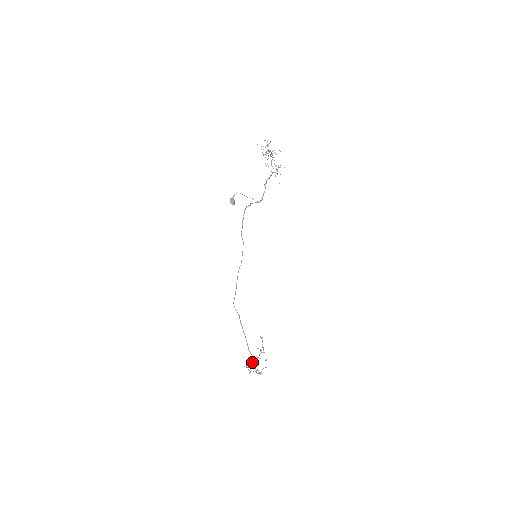
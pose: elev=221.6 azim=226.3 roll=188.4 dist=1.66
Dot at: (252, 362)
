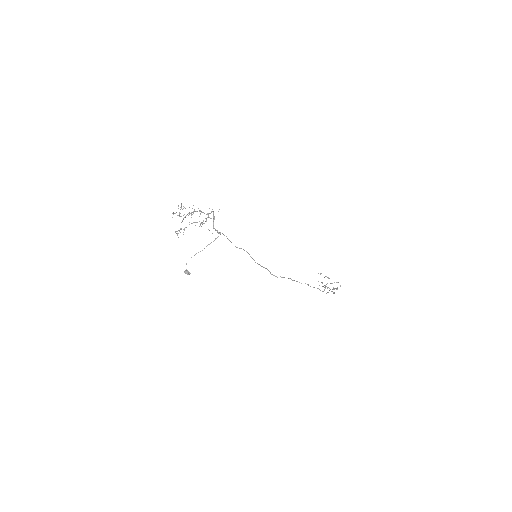
Dot at: occluded
